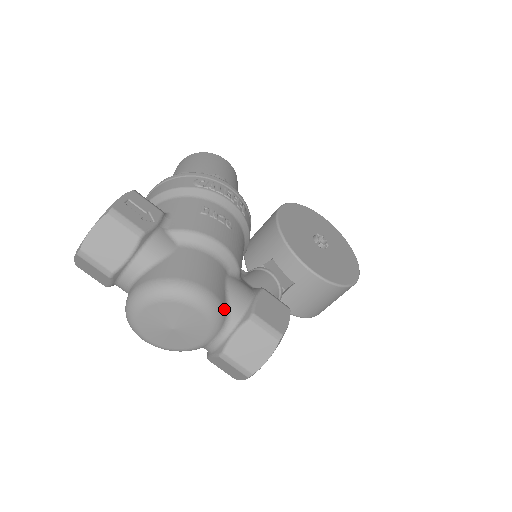
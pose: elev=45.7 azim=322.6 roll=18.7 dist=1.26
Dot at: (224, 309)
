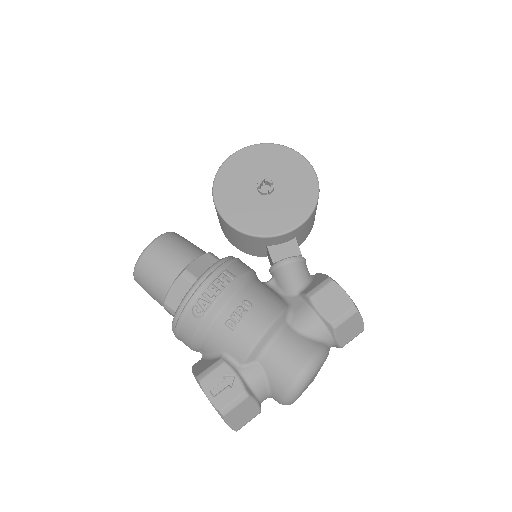
Dot at: (320, 346)
